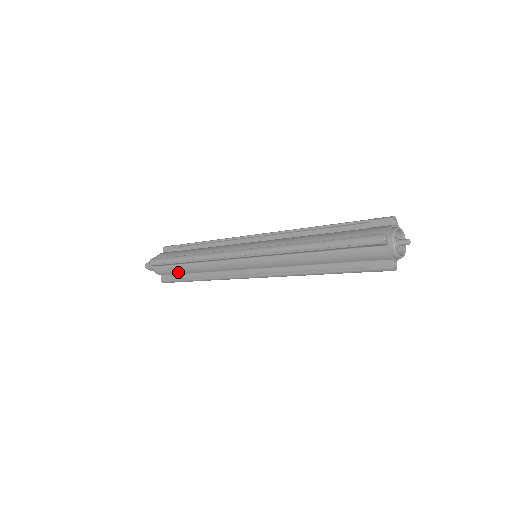
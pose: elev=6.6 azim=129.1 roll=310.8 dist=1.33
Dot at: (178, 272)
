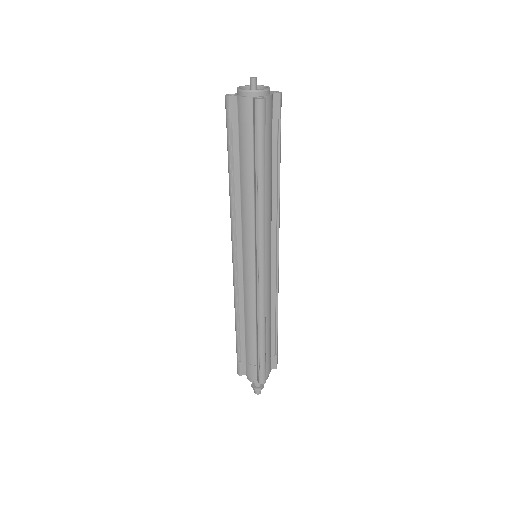
Dot at: (253, 354)
